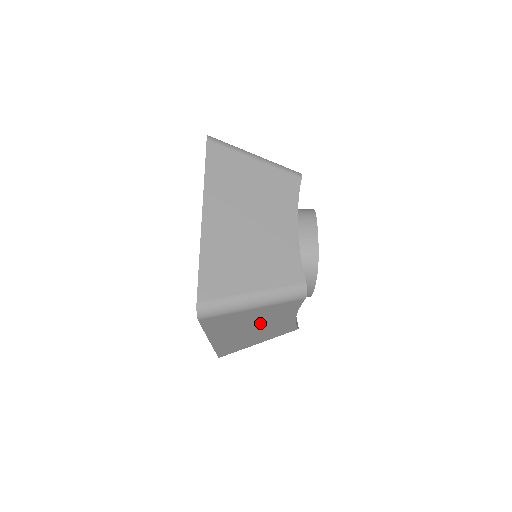
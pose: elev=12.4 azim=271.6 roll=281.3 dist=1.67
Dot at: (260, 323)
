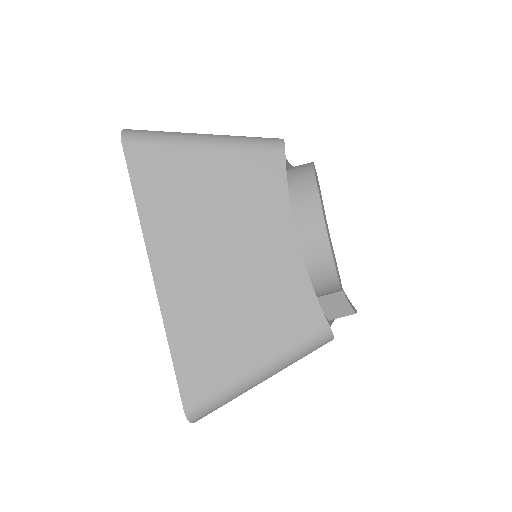
Dot at: (232, 229)
